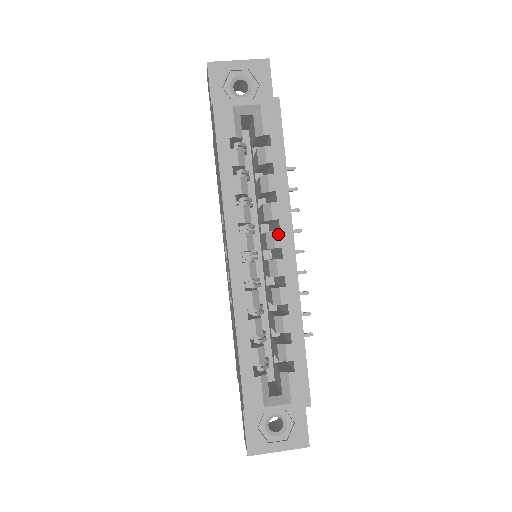
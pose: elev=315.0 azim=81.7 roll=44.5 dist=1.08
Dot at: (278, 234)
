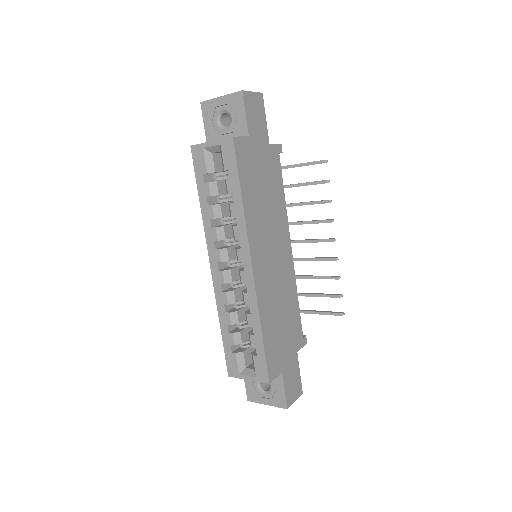
Dot at: (240, 251)
